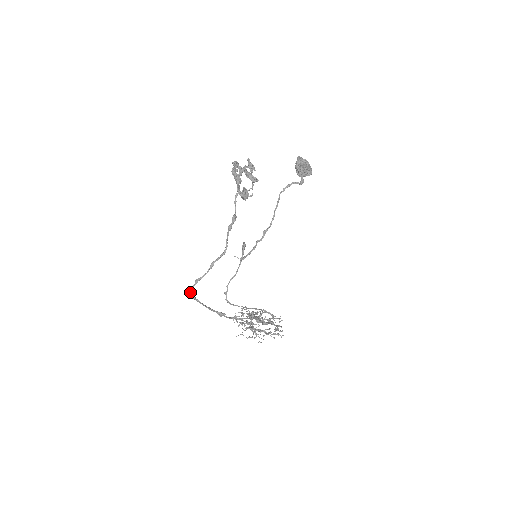
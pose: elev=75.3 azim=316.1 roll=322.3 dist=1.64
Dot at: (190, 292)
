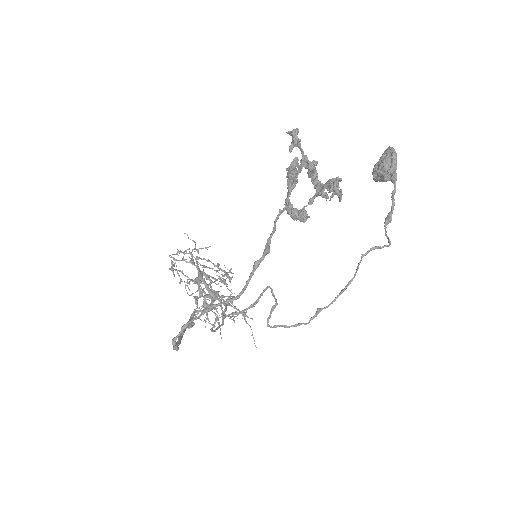
Dot at: (174, 347)
